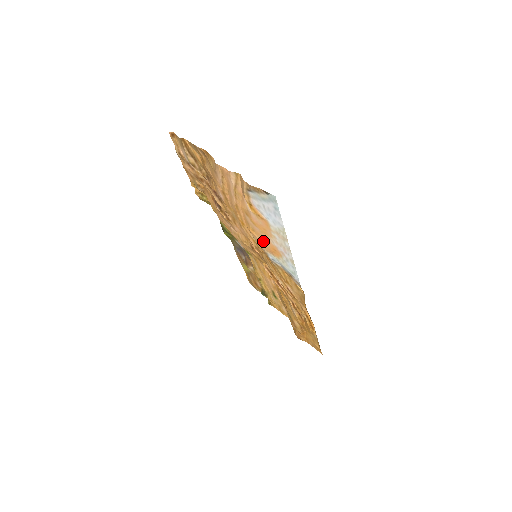
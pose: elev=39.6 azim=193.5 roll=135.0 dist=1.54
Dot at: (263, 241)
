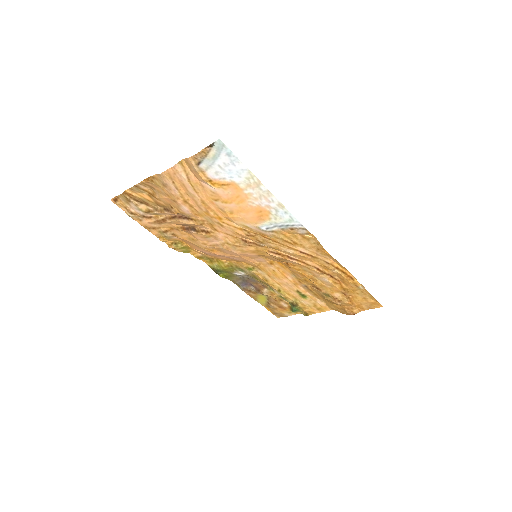
Dot at: (246, 215)
